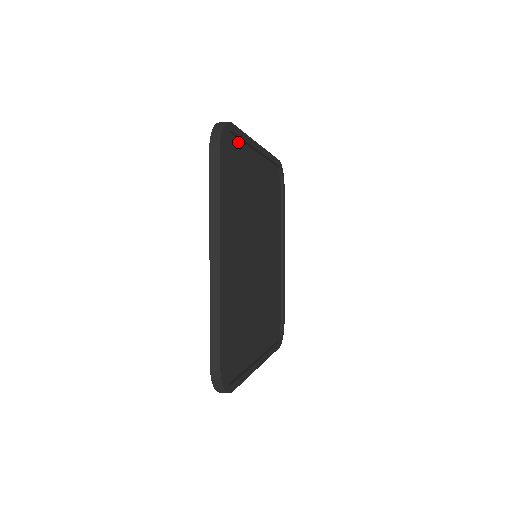
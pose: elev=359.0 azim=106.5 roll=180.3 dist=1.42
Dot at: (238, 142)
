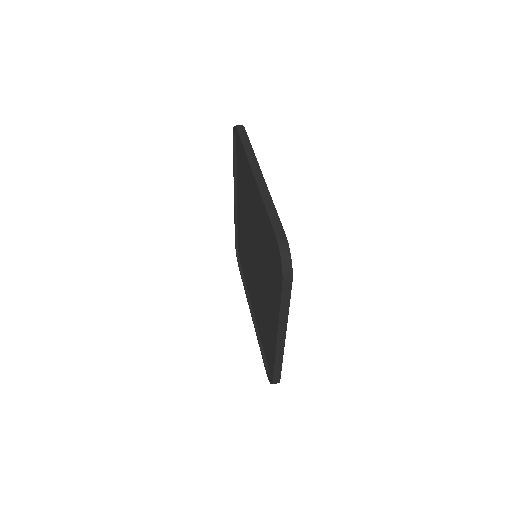
Dot at: occluded
